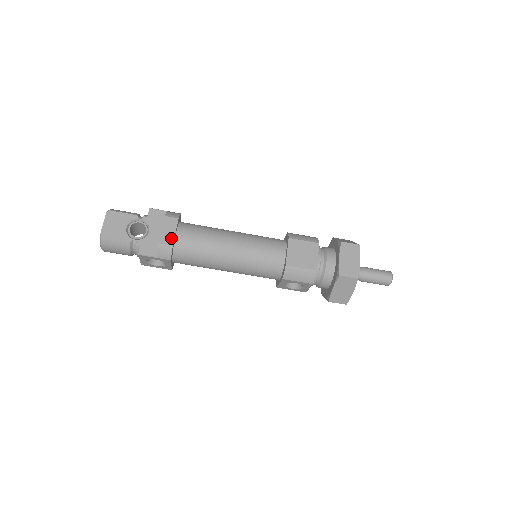
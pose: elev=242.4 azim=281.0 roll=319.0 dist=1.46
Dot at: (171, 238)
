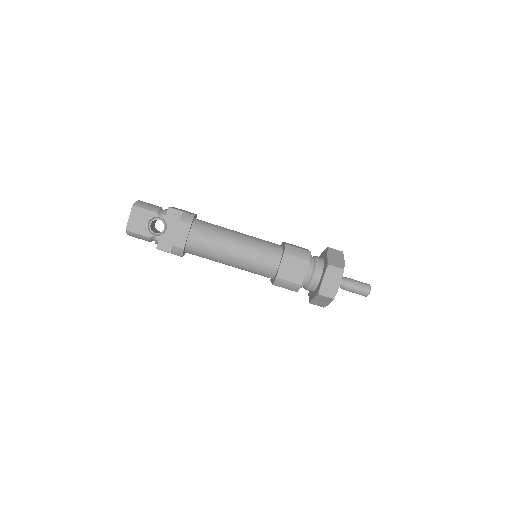
Dot at: (183, 242)
